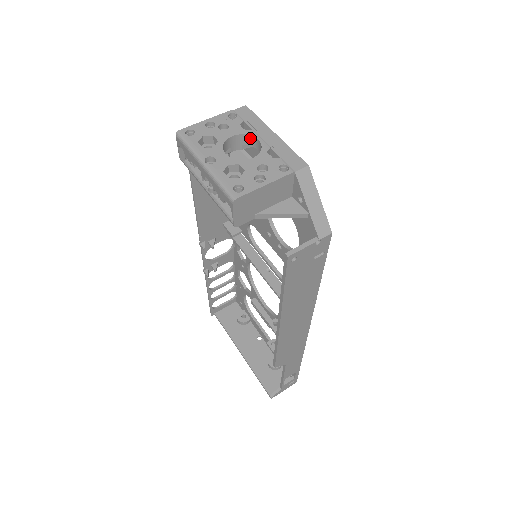
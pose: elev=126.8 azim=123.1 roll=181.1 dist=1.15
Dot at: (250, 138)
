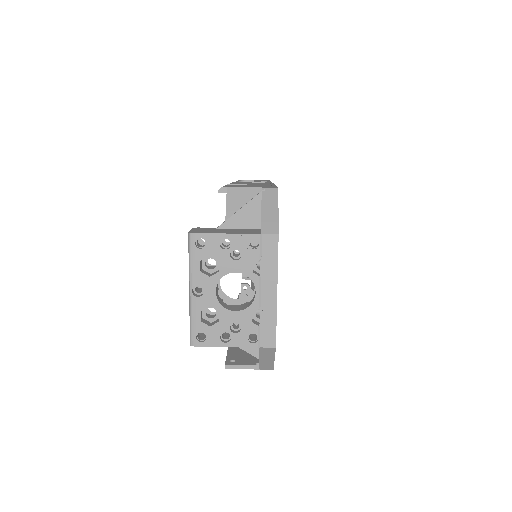
Dot at: (253, 280)
